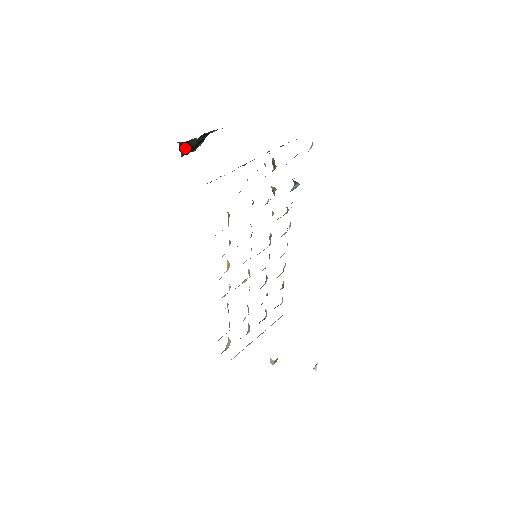
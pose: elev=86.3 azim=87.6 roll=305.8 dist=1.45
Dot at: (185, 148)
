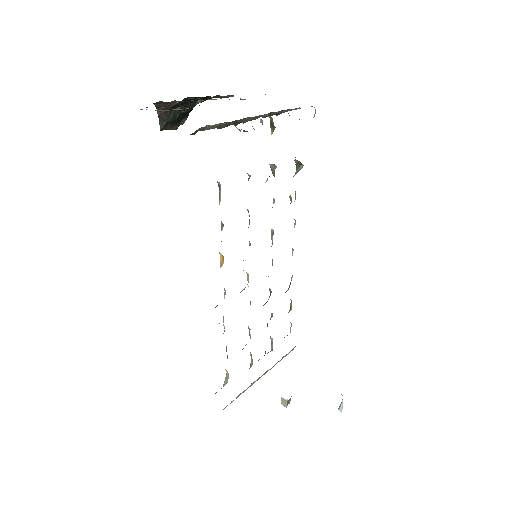
Dot at: (165, 118)
